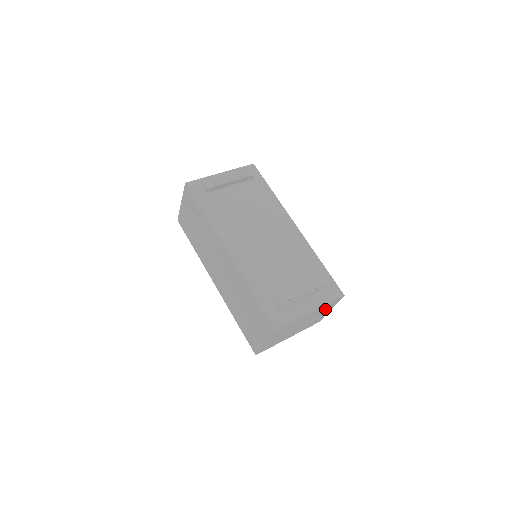
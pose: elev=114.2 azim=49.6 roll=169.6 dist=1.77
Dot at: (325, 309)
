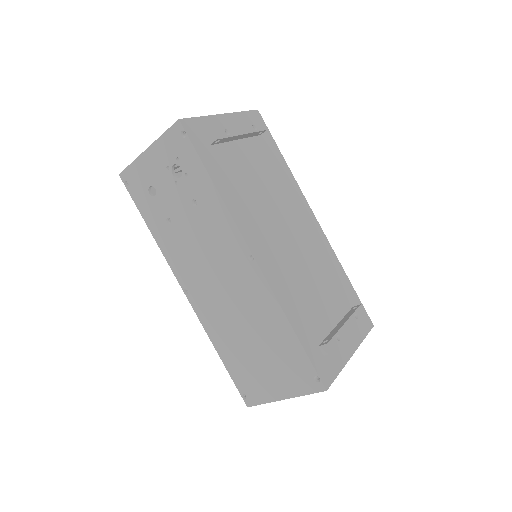
Dot at: occluded
